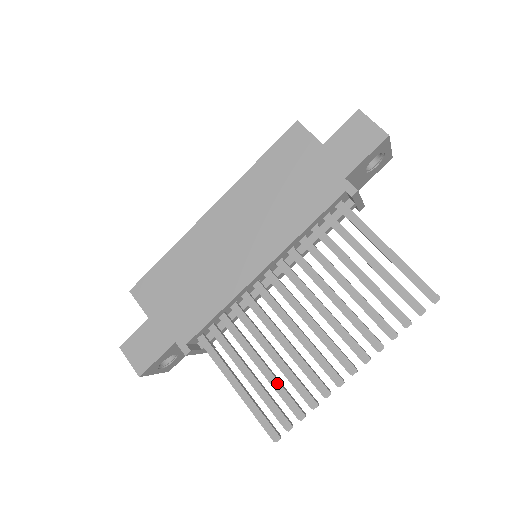
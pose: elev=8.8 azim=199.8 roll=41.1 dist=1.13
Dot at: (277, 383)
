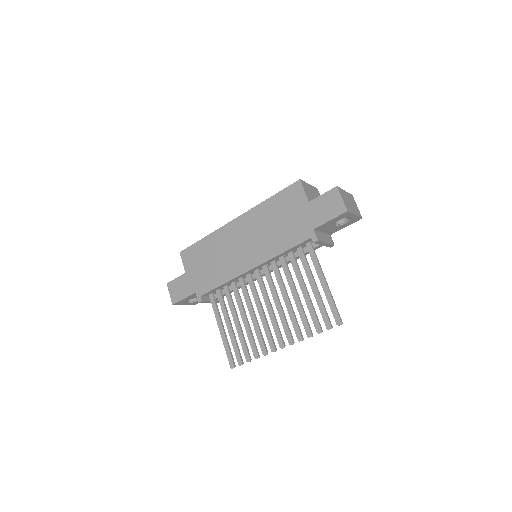
Dot at: (242, 337)
